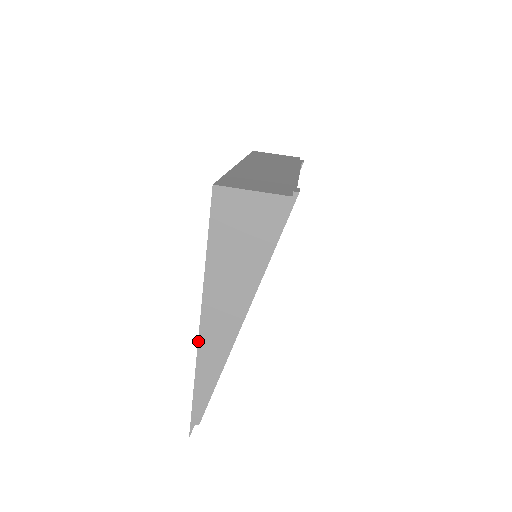
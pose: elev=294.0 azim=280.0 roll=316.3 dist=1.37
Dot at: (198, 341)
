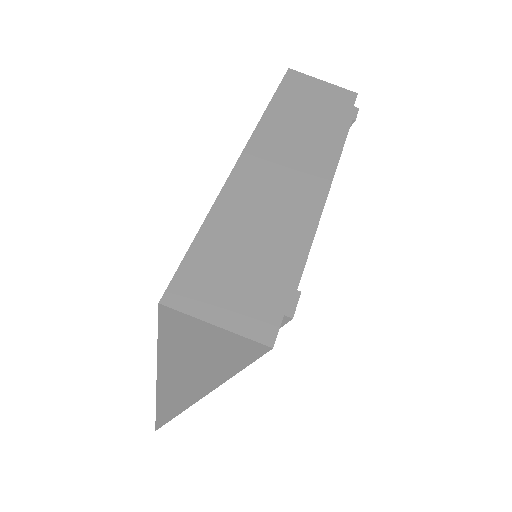
Dot at: (156, 394)
